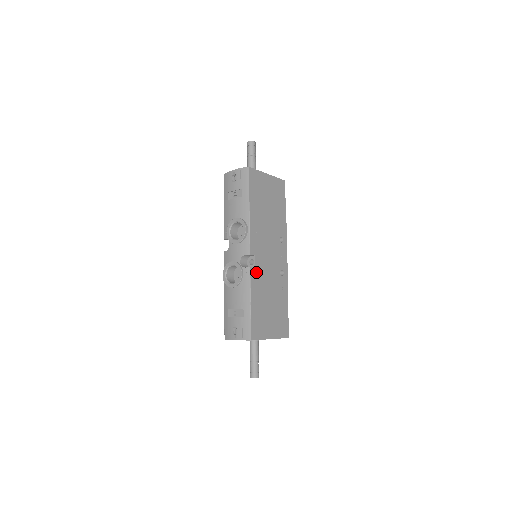
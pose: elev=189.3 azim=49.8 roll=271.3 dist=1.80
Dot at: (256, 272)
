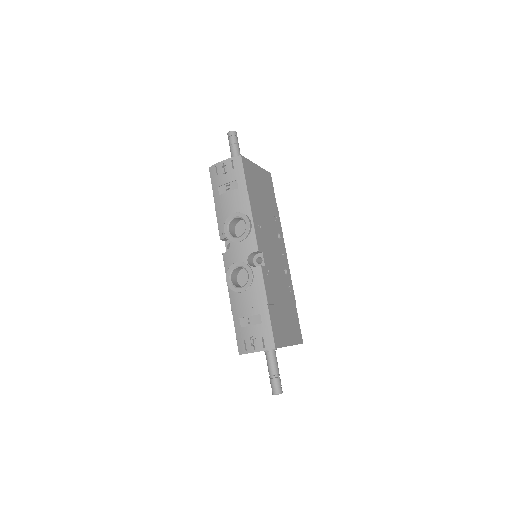
Dot at: (266, 271)
